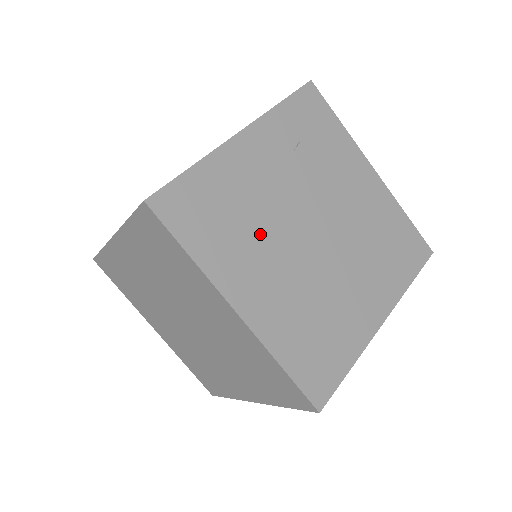
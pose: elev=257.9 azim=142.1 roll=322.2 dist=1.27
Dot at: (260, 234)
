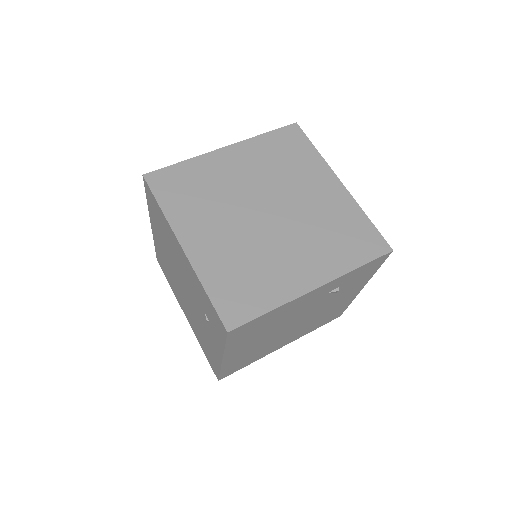
Dot at: occluded
